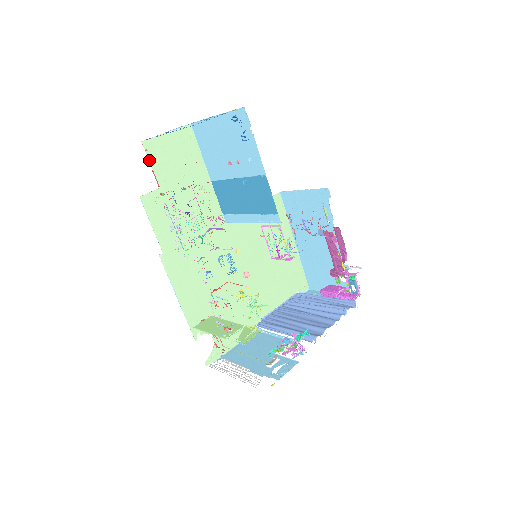
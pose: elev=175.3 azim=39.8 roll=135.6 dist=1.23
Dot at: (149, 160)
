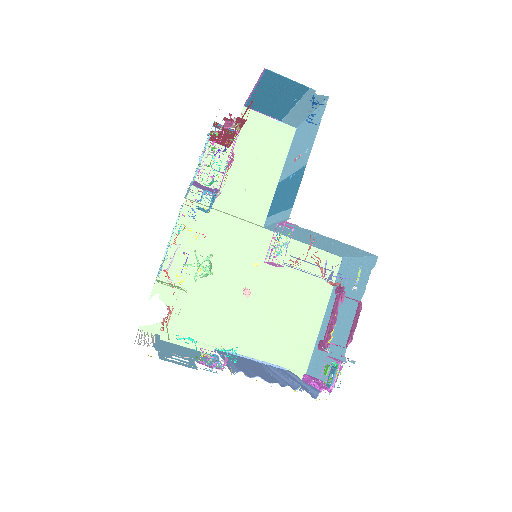
Dot at: occluded
